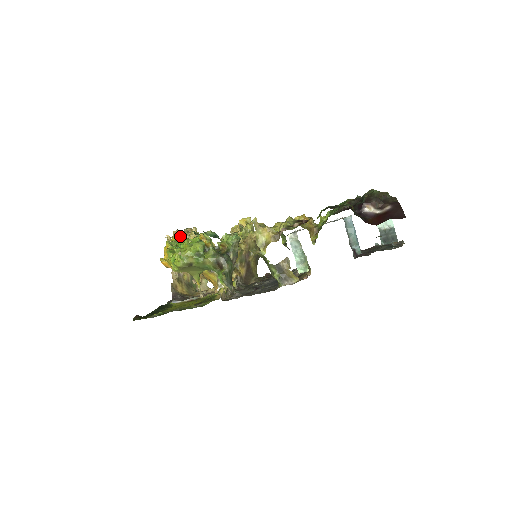
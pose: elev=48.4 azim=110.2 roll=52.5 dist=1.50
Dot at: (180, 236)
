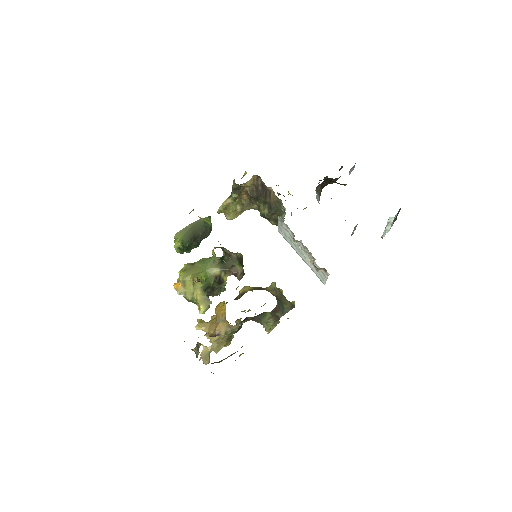
Dot at: occluded
